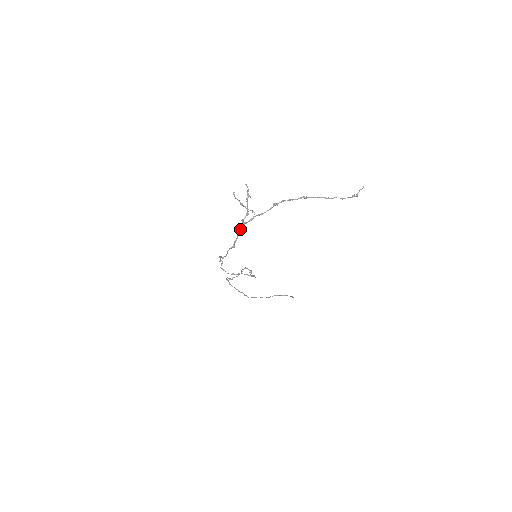
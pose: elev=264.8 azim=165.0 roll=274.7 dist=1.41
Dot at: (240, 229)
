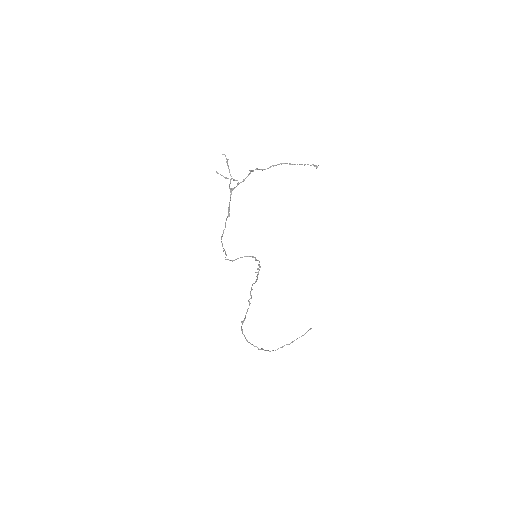
Dot at: (230, 197)
